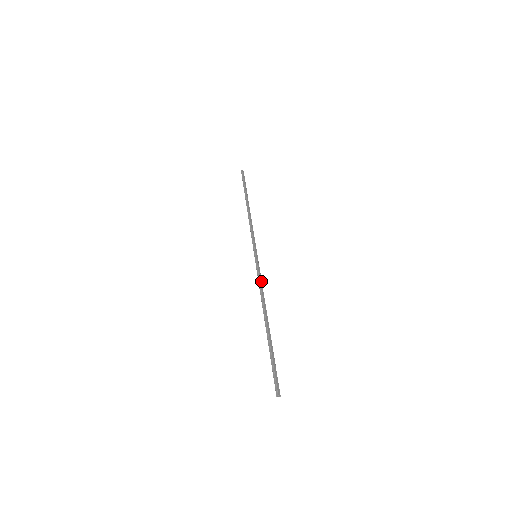
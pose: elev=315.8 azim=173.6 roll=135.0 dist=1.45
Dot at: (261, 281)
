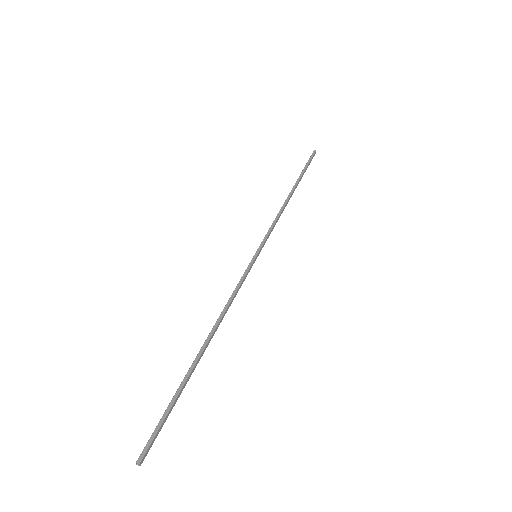
Dot at: occluded
